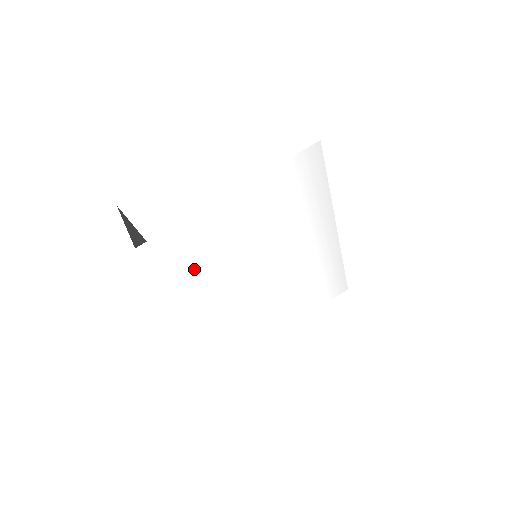
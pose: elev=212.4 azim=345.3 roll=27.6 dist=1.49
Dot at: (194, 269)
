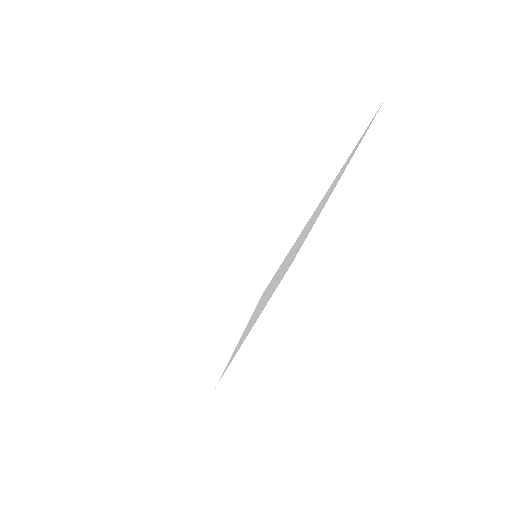
Dot at: occluded
